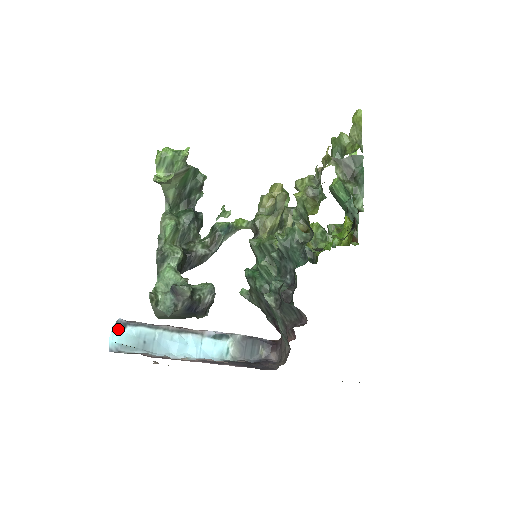
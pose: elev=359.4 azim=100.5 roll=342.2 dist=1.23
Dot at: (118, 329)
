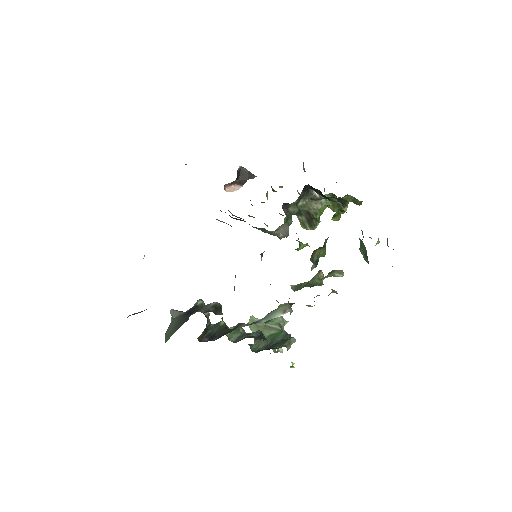
Dot at: occluded
